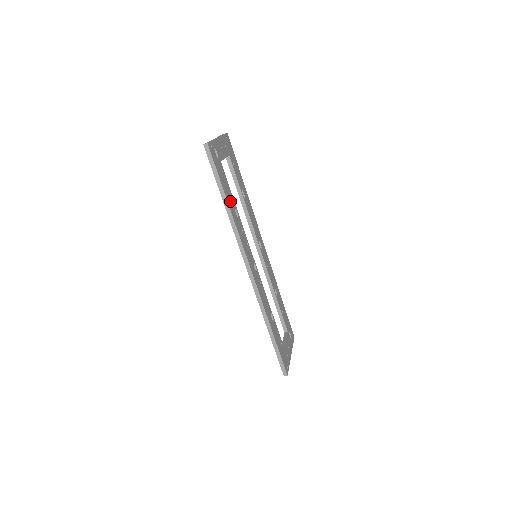
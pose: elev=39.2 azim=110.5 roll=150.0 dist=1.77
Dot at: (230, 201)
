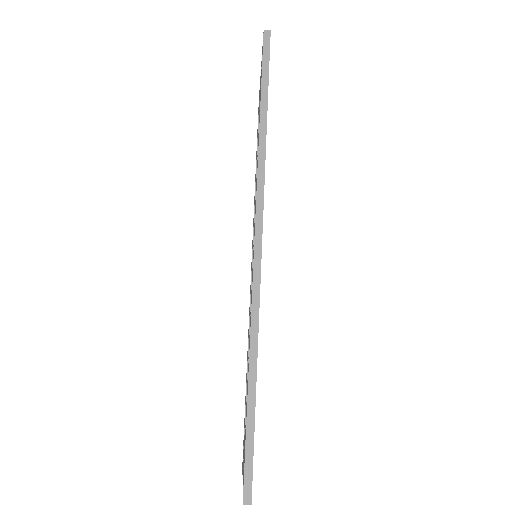
Dot at: occluded
